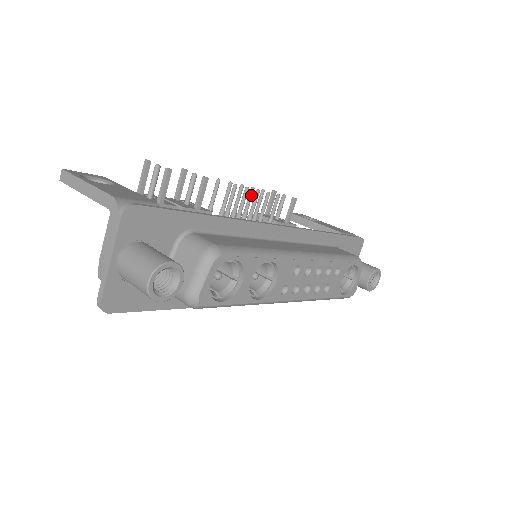
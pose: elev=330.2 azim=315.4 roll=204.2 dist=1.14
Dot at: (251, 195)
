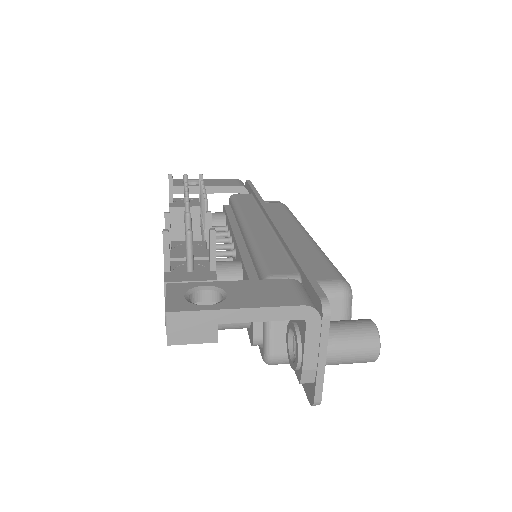
Dot at: occluded
